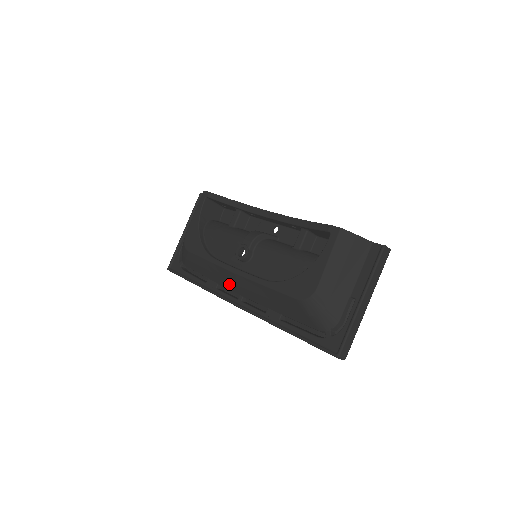
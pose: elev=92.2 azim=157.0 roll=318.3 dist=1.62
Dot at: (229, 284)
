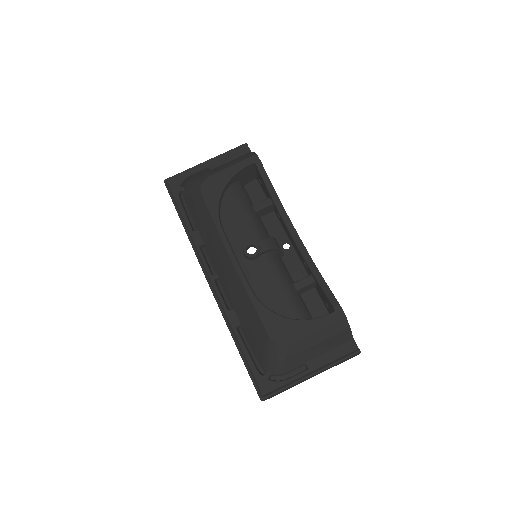
Dot at: (216, 257)
